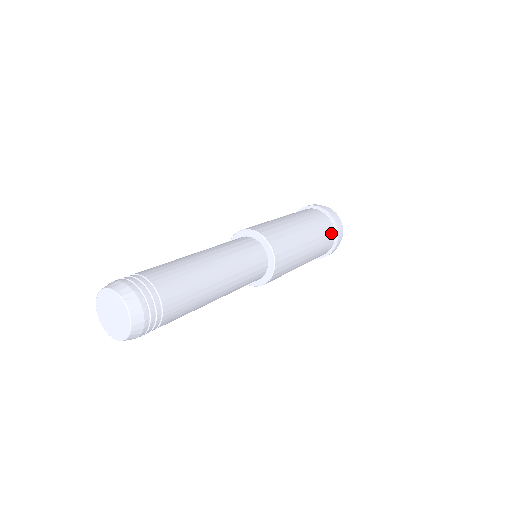
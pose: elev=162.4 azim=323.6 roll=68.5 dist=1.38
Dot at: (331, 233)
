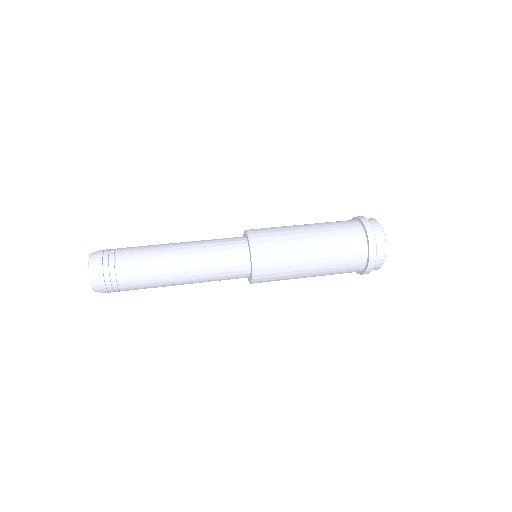
Dot at: (359, 254)
